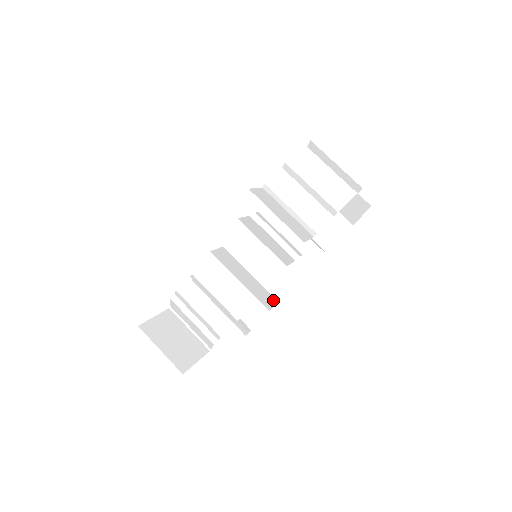
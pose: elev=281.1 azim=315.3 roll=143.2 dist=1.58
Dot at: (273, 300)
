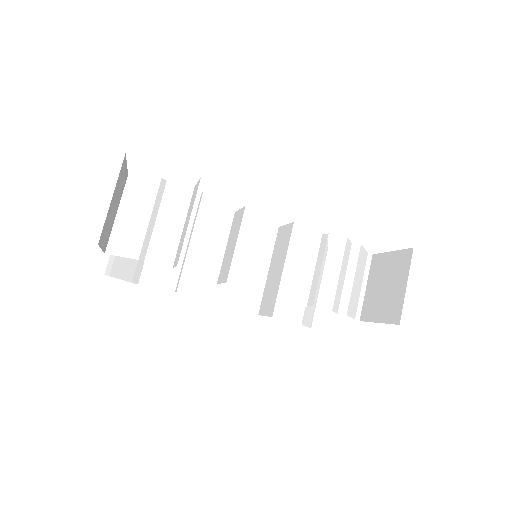
Dot at: occluded
